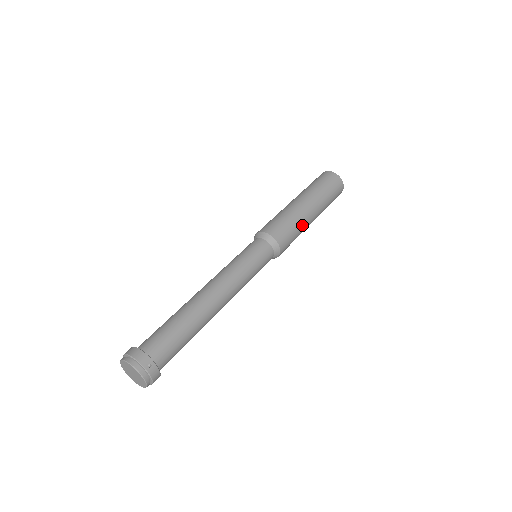
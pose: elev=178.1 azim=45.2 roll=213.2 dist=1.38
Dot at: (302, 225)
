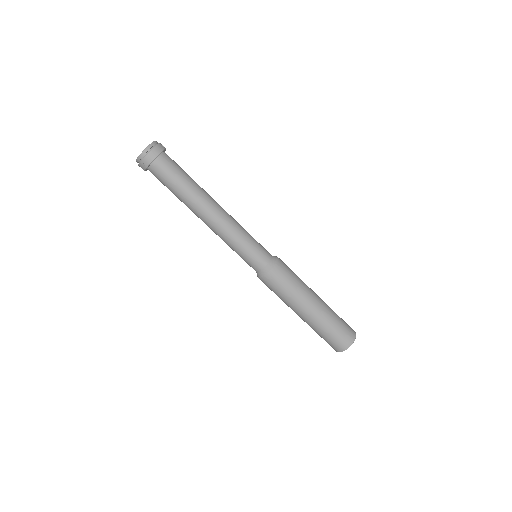
Dot at: (303, 286)
